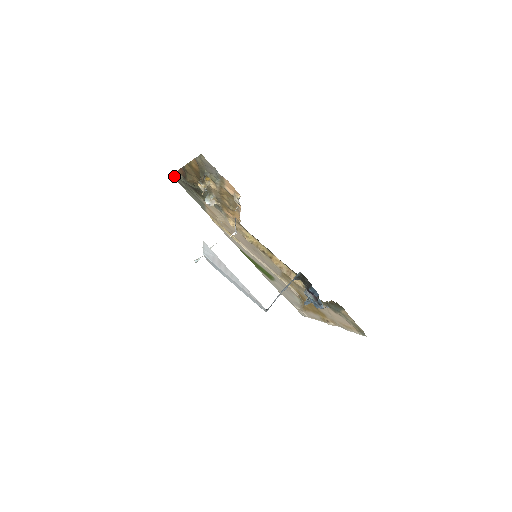
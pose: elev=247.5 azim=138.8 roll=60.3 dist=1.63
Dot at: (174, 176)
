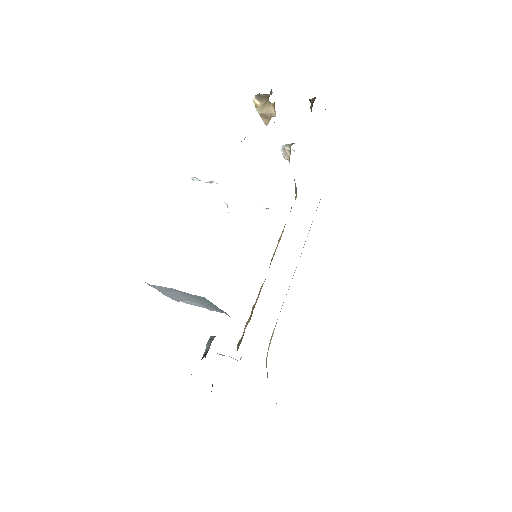
Dot at: occluded
